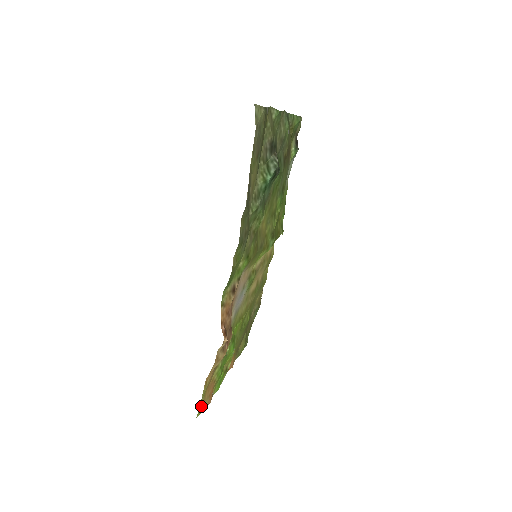
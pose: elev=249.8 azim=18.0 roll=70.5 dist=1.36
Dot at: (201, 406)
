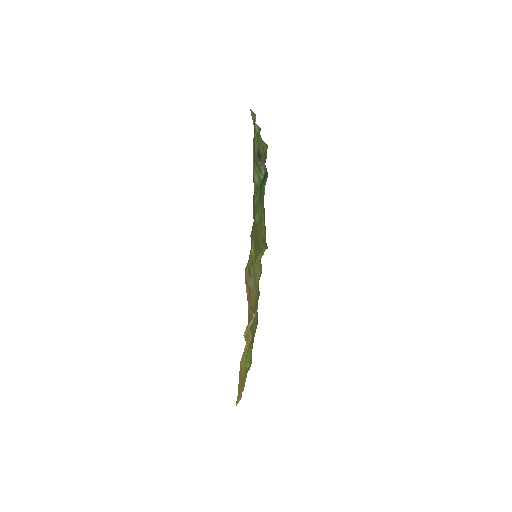
Dot at: (238, 393)
